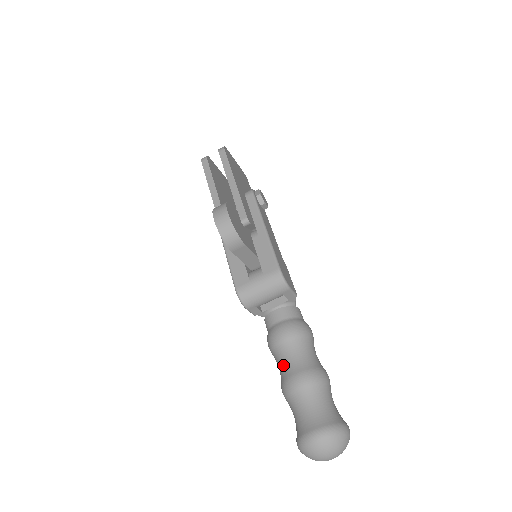
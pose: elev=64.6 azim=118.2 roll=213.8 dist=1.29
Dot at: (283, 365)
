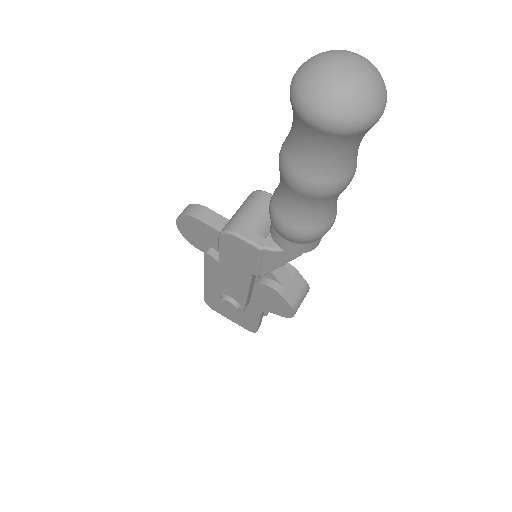
Dot at: (280, 183)
